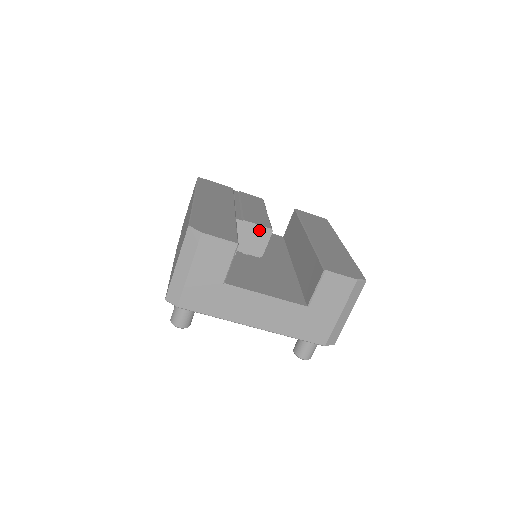
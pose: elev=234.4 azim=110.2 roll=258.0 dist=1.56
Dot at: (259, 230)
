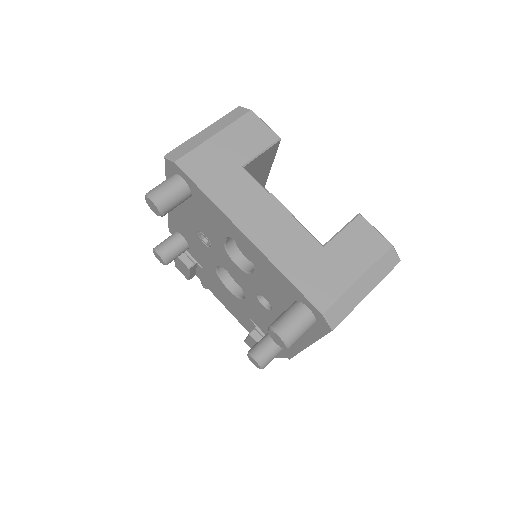
Dot at: occluded
